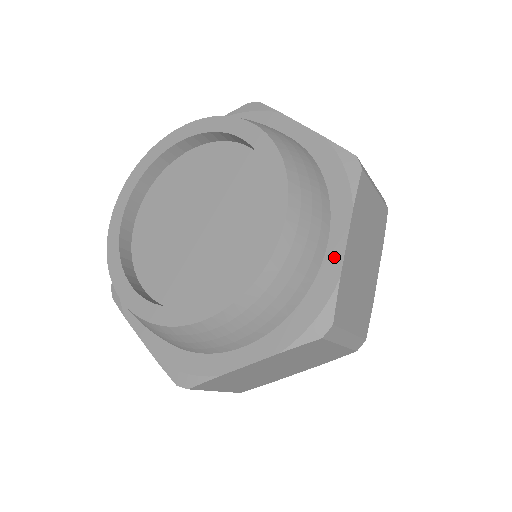
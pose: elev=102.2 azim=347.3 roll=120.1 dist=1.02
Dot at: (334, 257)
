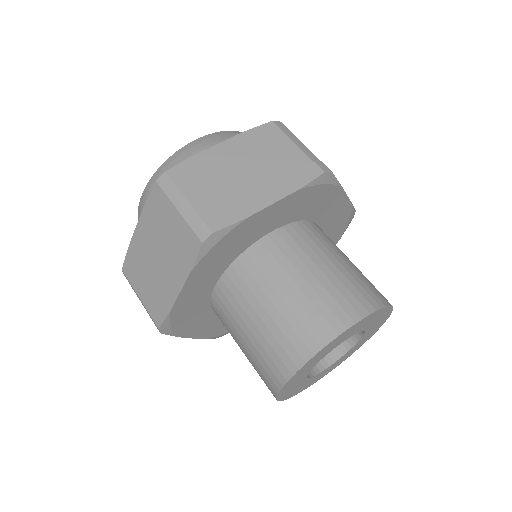
Dot at: occluded
